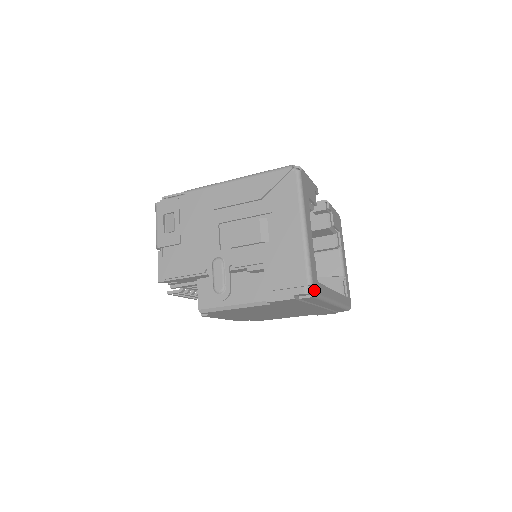
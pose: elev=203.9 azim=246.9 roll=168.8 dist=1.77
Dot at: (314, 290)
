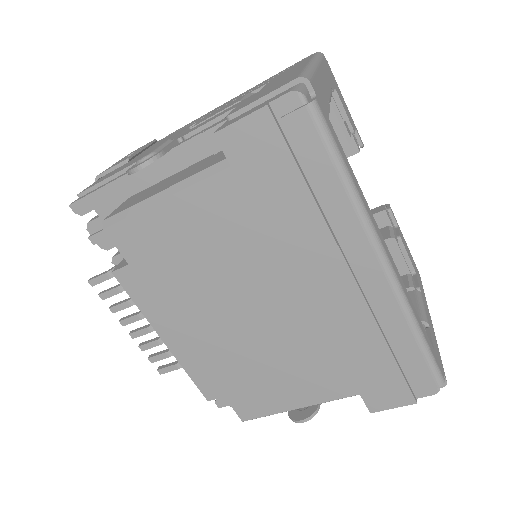
Dot at: (313, 98)
